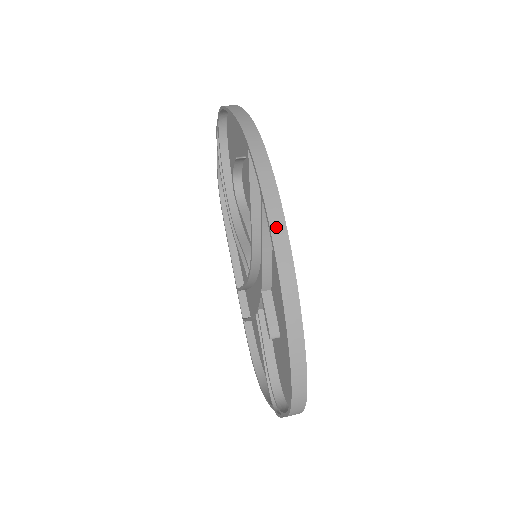
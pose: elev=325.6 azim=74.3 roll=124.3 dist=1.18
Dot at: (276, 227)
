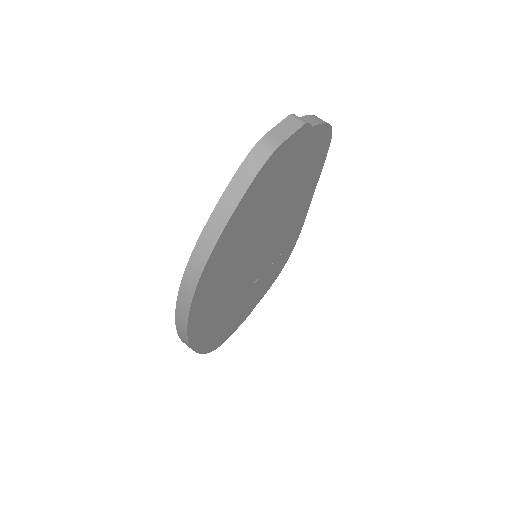
Dot at: (180, 332)
